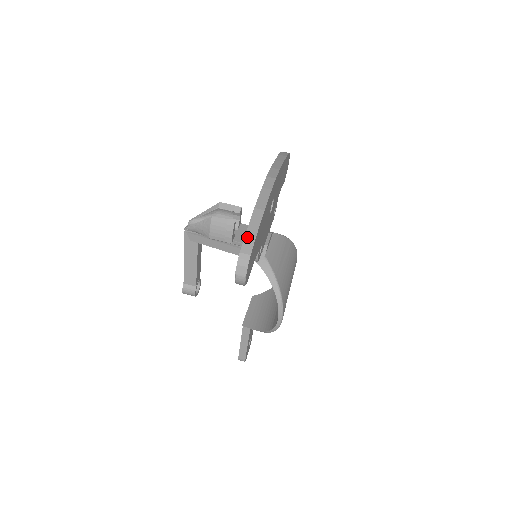
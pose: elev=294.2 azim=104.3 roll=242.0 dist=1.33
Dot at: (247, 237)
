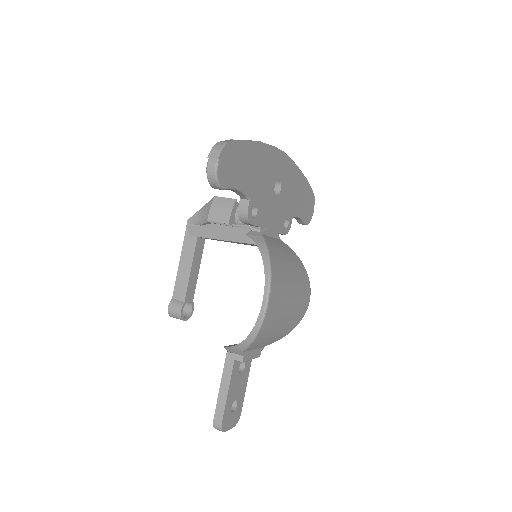
Dot at: (231, 140)
